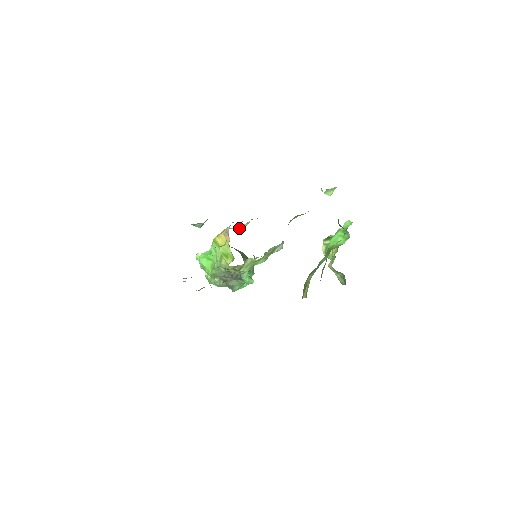
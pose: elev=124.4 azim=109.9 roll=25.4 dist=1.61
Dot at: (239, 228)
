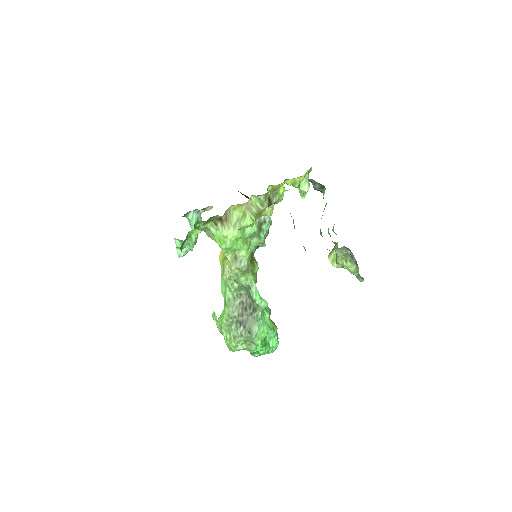
Dot at: occluded
